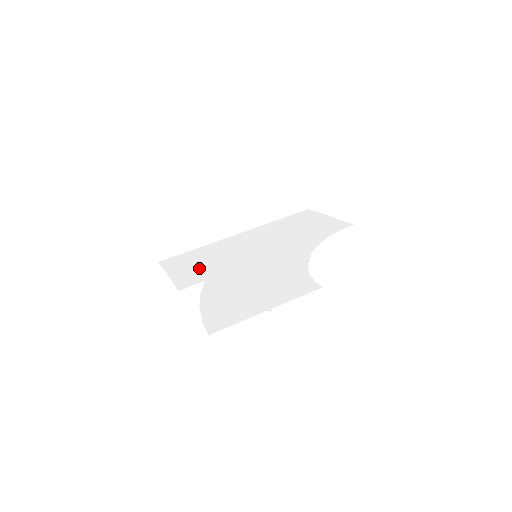
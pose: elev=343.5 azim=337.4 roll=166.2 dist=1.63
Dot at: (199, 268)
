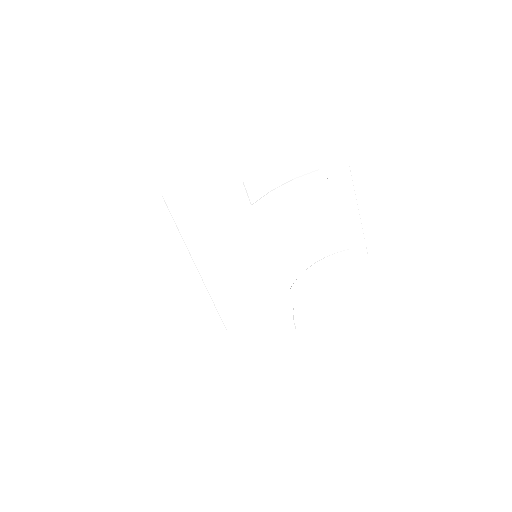
Dot at: (220, 213)
